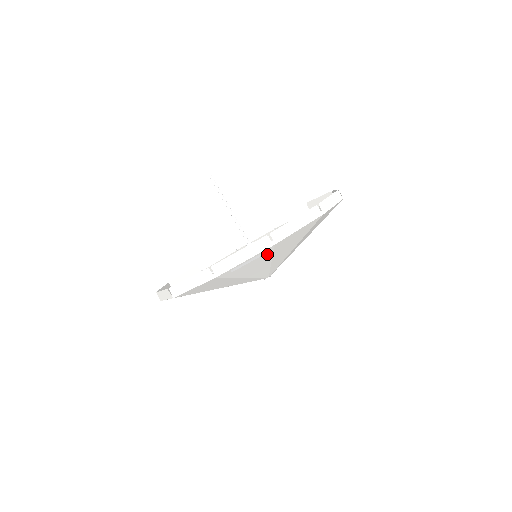
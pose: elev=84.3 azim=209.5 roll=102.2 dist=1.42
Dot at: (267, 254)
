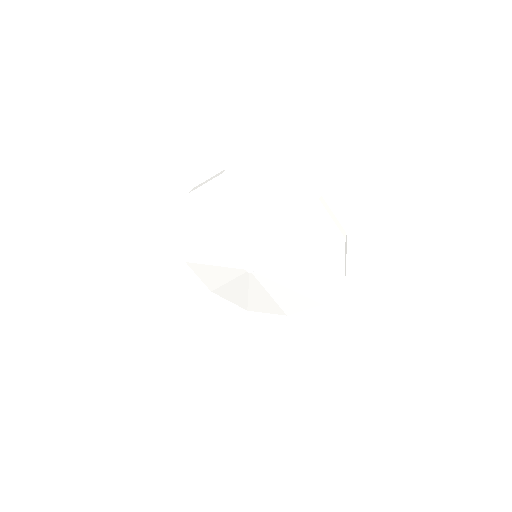
Dot at: (224, 190)
